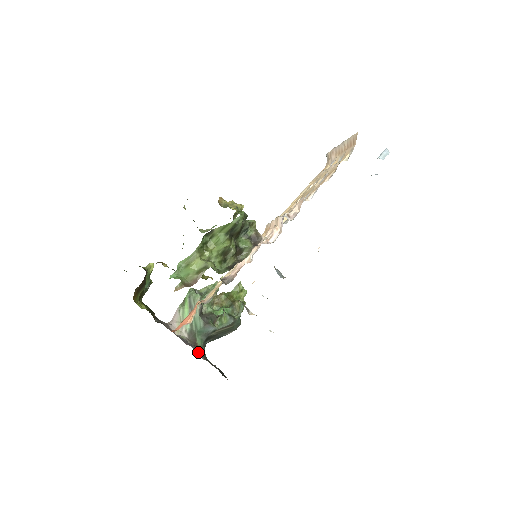
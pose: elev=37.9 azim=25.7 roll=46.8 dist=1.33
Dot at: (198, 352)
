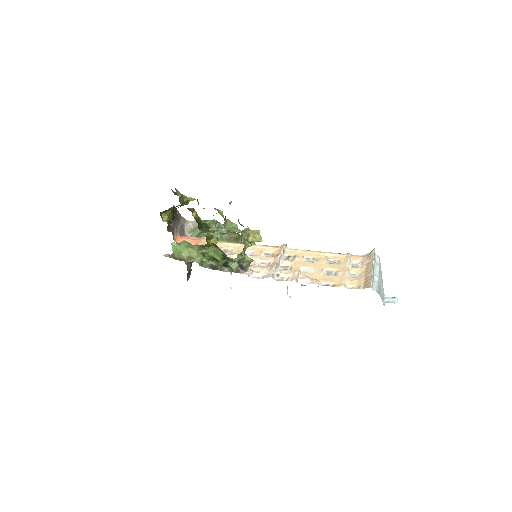
Dot at: occluded
